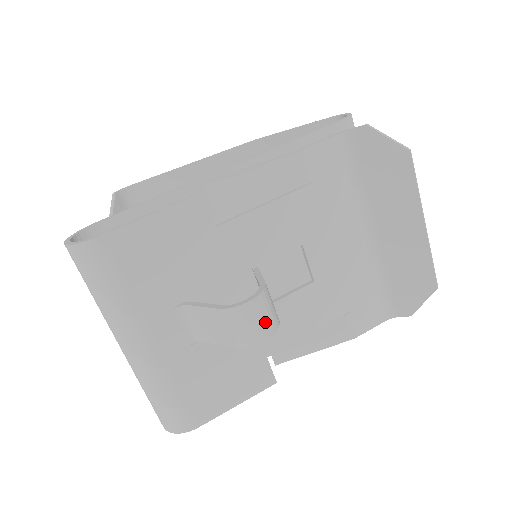
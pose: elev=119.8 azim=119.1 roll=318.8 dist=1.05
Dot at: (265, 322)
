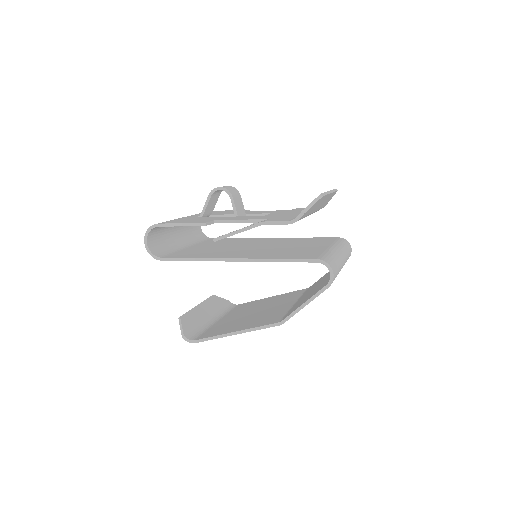
Dot at: (227, 187)
